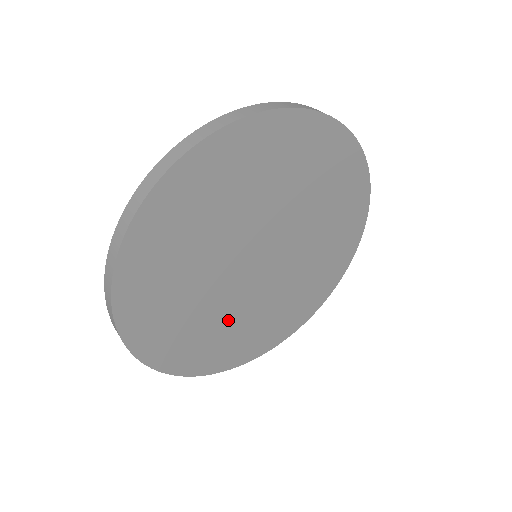
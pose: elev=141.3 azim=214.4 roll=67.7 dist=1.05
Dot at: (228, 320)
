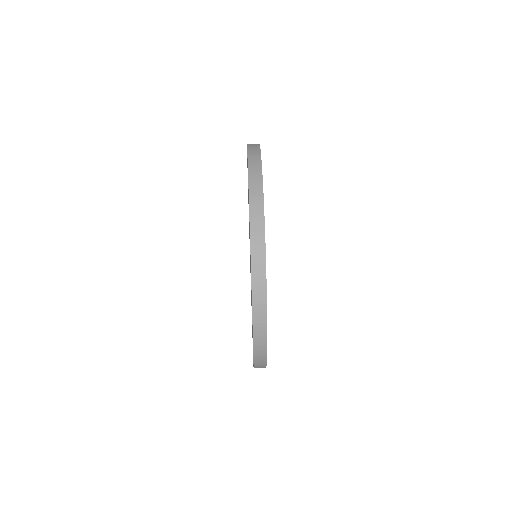
Dot at: occluded
